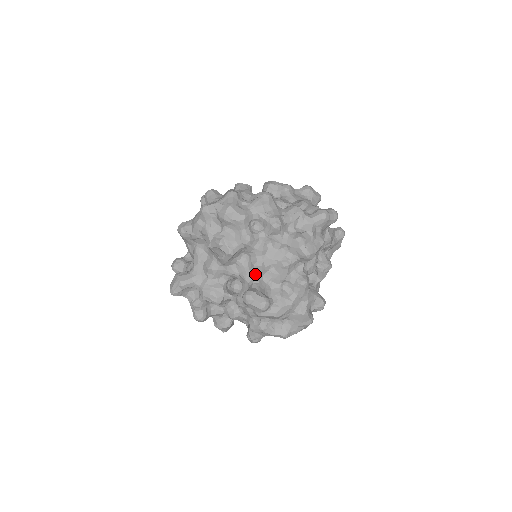
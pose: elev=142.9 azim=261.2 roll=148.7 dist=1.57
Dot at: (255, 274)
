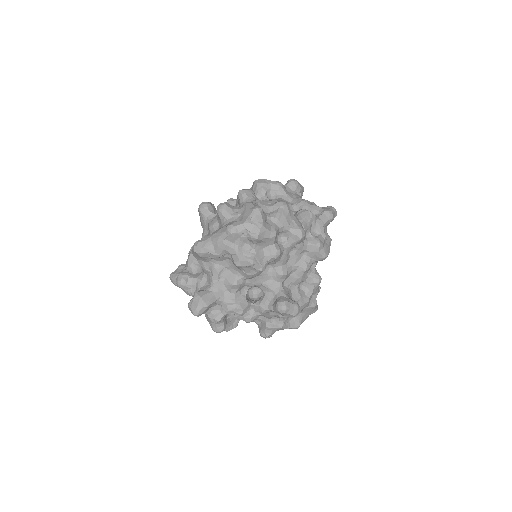
Dot at: (279, 282)
